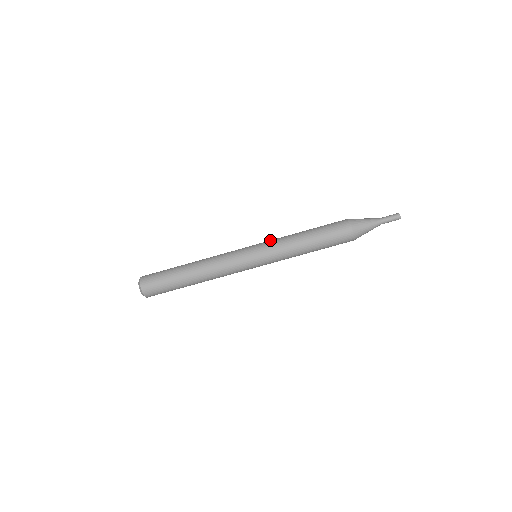
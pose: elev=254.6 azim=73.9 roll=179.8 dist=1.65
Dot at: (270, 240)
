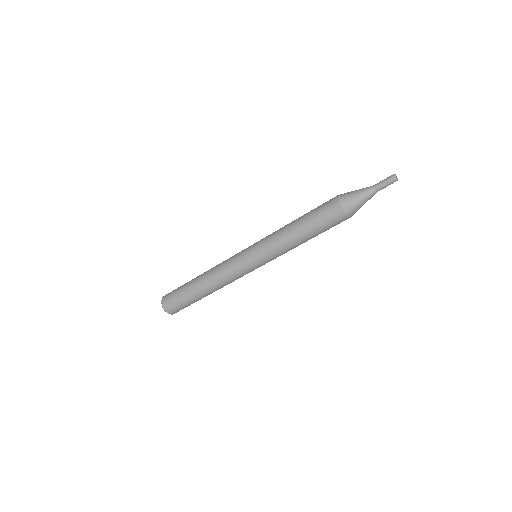
Dot at: (264, 244)
